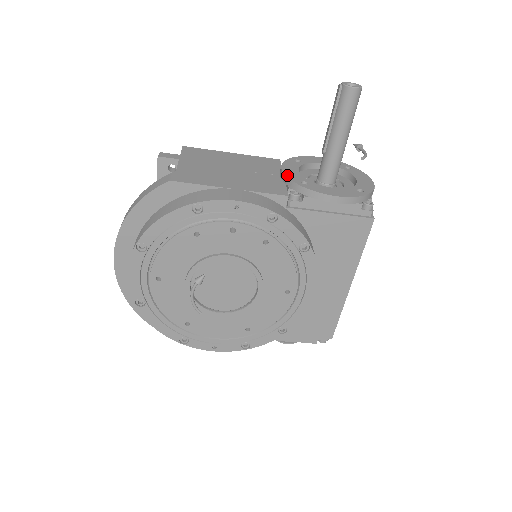
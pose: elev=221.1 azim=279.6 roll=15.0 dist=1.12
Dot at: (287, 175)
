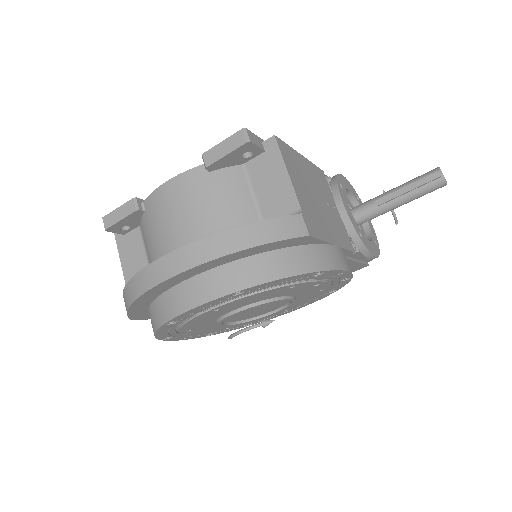
Dot at: (351, 221)
